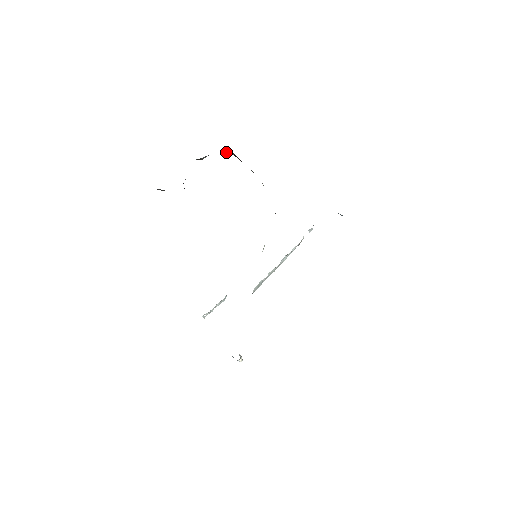
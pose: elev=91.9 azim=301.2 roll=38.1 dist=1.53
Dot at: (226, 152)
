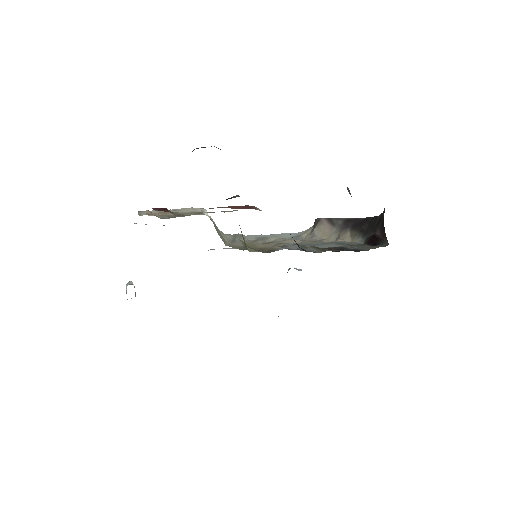
Dot at: occluded
